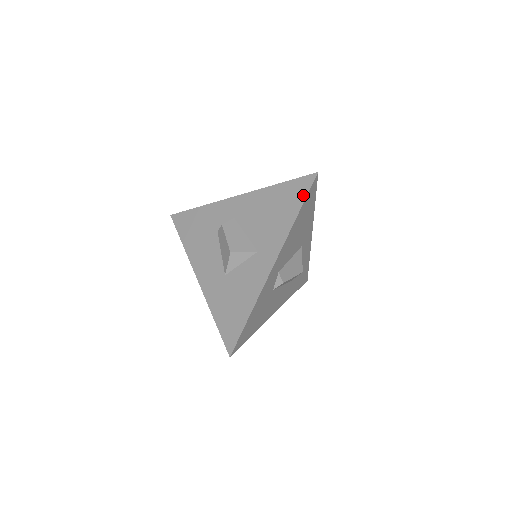
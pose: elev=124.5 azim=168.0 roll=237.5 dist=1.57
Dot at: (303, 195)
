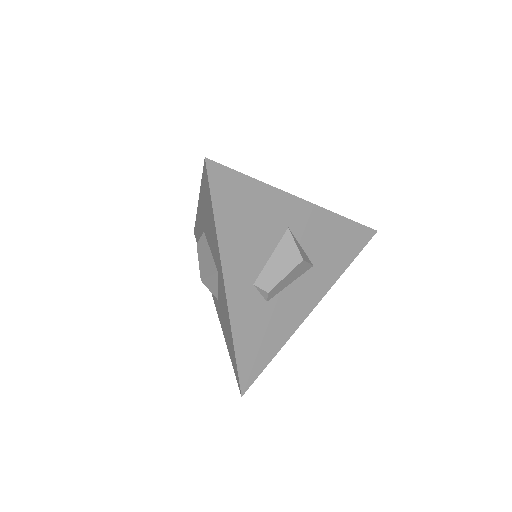
Dot at: (209, 194)
